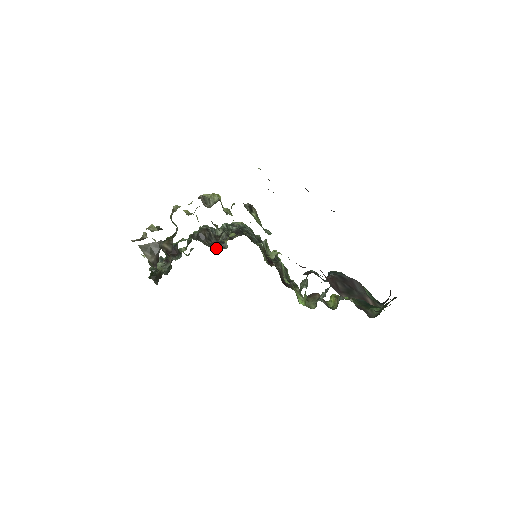
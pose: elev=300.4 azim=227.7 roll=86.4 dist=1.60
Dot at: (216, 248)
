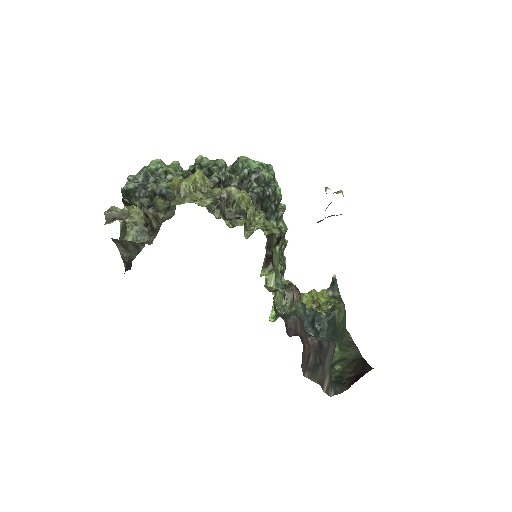
Dot at: (217, 216)
